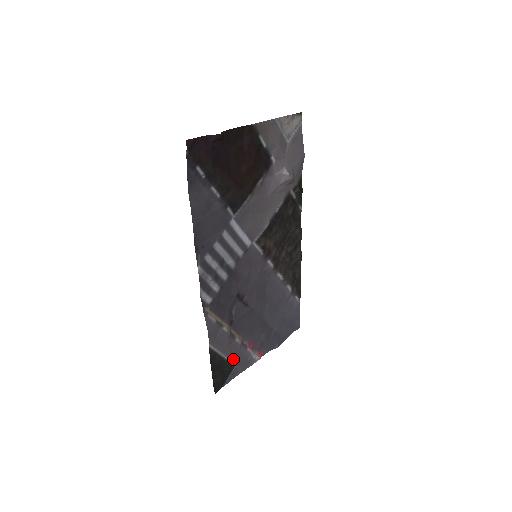
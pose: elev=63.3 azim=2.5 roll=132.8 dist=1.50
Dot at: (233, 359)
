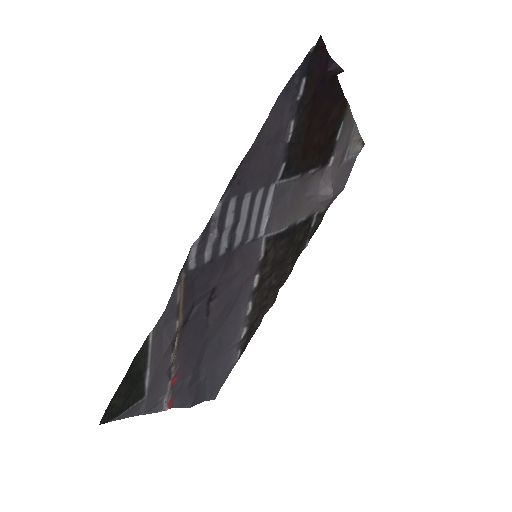
Dot at: (151, 382)
